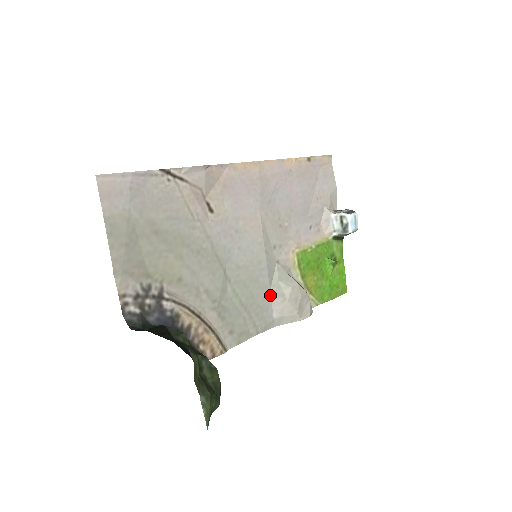
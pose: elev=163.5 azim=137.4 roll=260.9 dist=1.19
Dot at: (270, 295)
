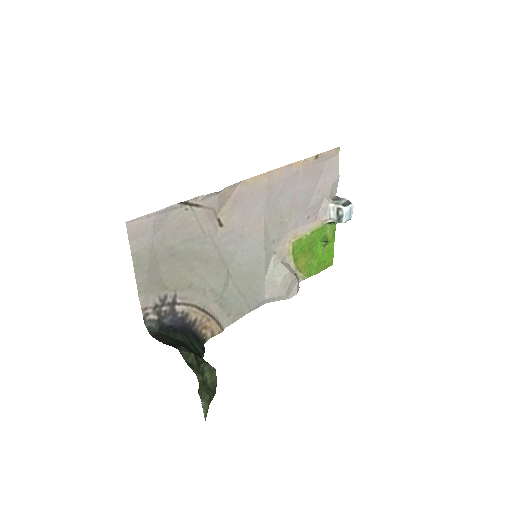
Dot at: (264, 282)
